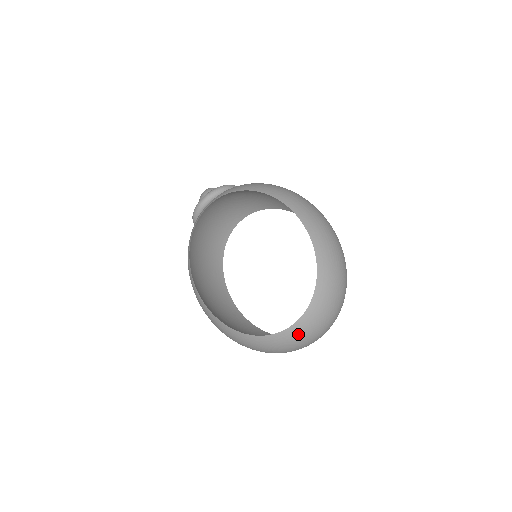
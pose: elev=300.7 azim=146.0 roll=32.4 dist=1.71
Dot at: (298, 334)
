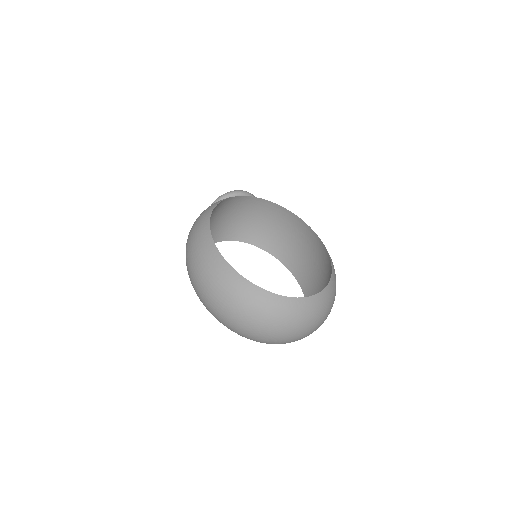
Dot at: (297, 310)
